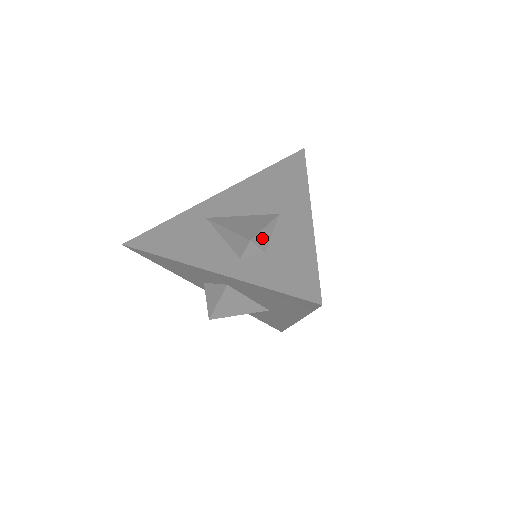
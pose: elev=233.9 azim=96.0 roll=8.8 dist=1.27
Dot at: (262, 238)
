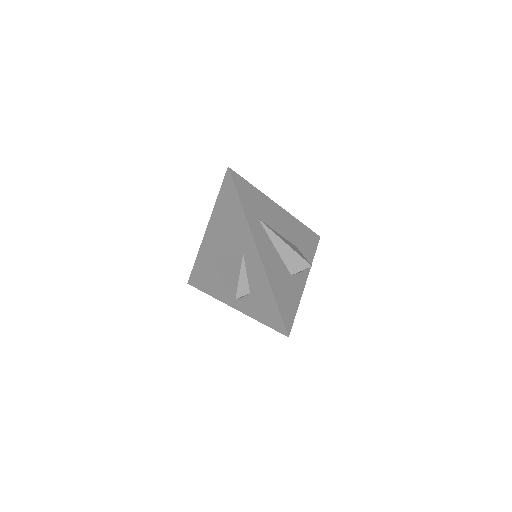
Dot at: (242, 287)
